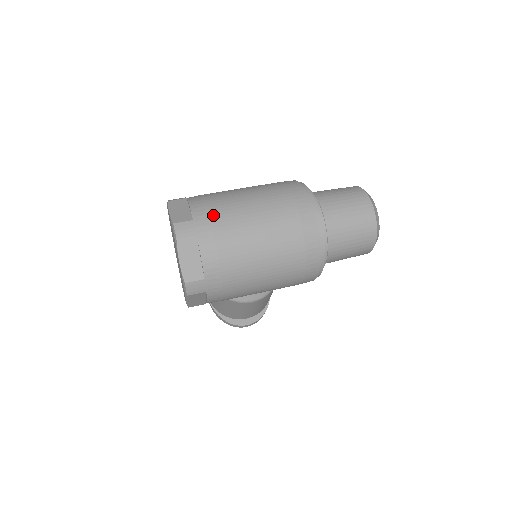
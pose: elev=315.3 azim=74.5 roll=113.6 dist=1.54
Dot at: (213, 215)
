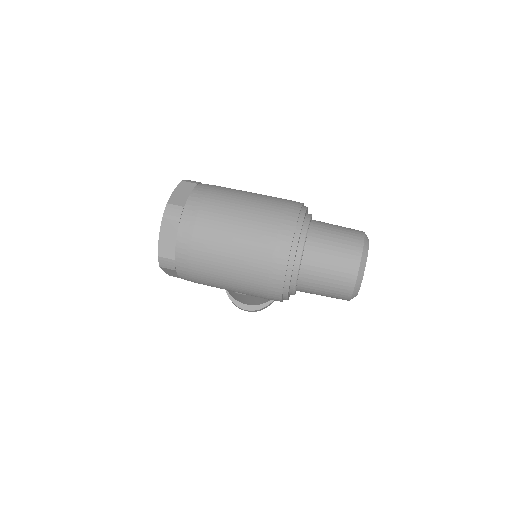
Dot at: (202, 209)
